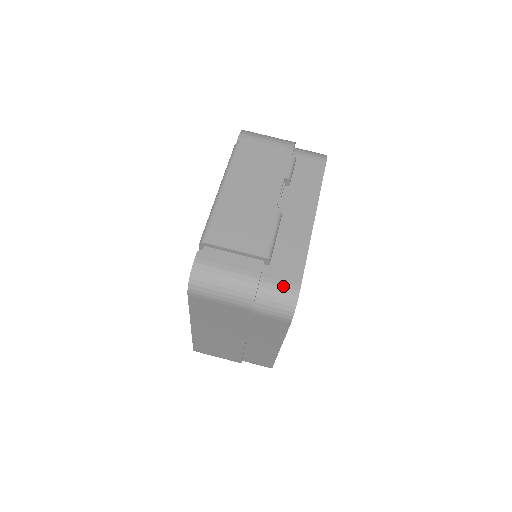
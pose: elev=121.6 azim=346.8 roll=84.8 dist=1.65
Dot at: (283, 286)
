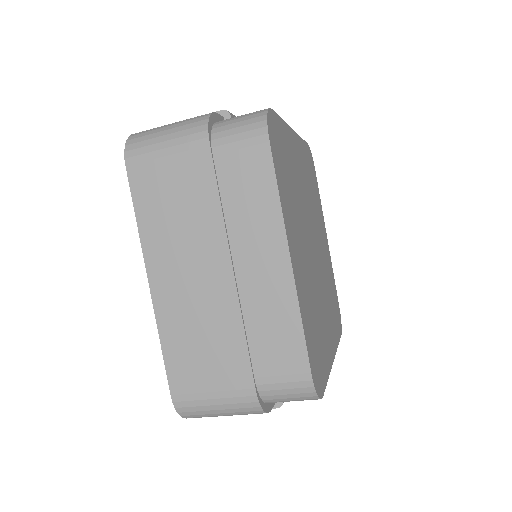
Dot at: occluded
